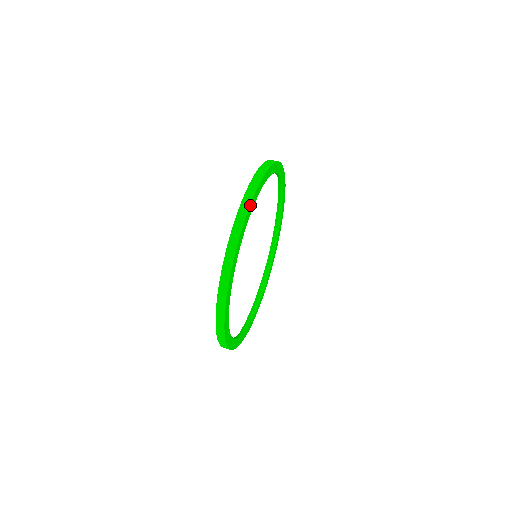
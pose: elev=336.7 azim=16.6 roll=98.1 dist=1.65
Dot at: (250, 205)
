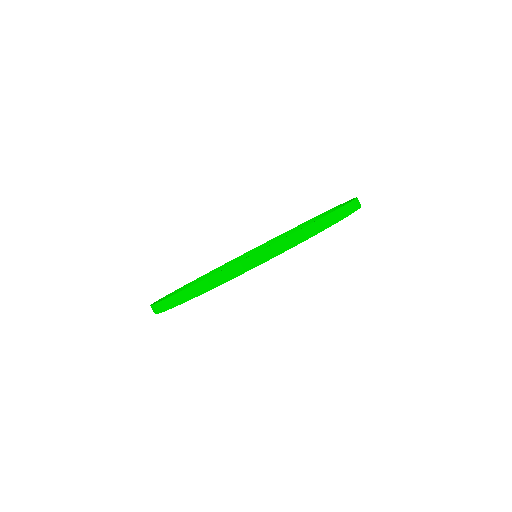
Dot at: occluded
